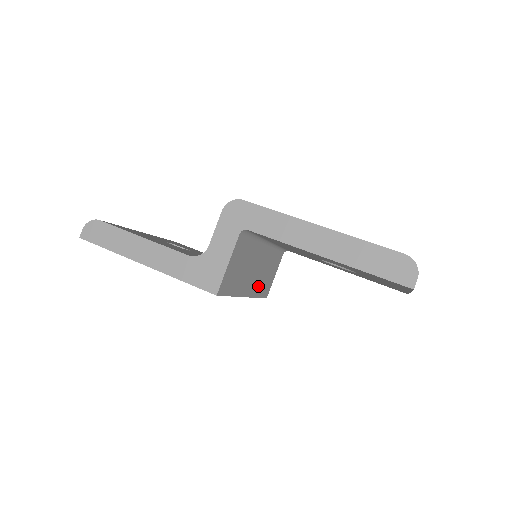
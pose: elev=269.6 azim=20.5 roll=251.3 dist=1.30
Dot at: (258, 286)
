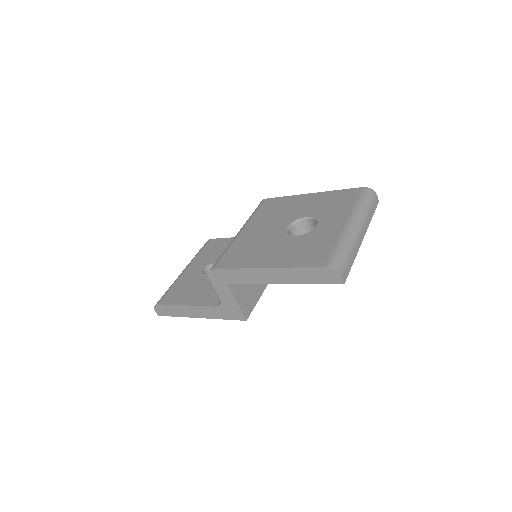
Dot at: occluded
